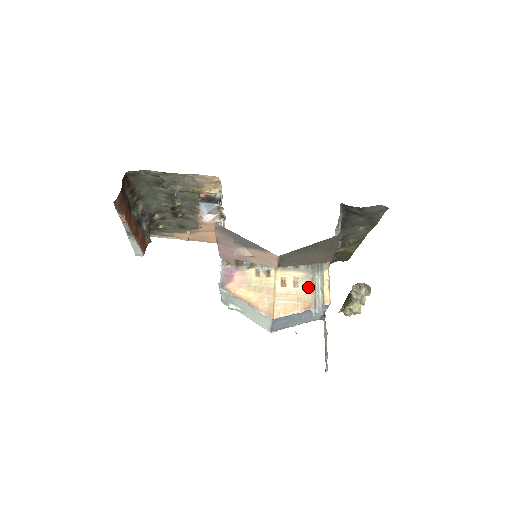
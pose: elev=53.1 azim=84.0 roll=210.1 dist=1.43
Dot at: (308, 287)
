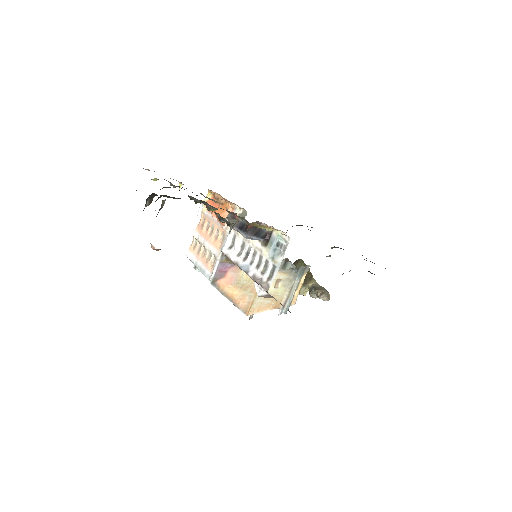
Dot at: (285, 289)
